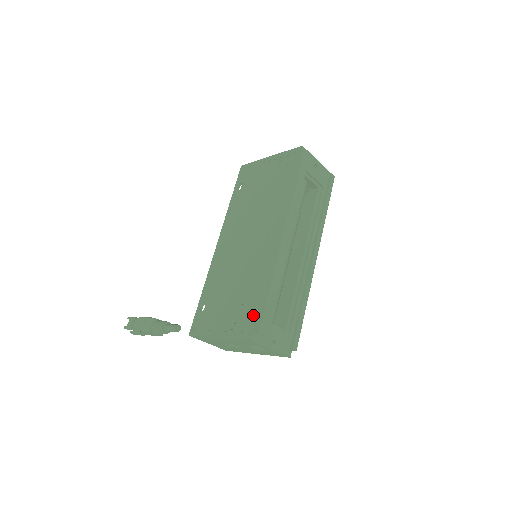
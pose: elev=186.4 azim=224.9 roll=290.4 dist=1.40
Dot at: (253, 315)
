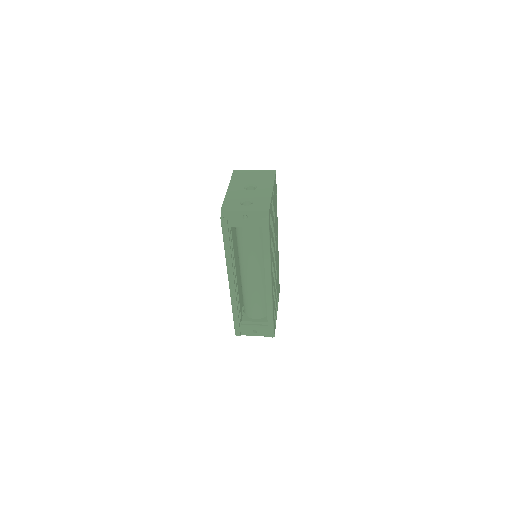
Dot at: occluded
